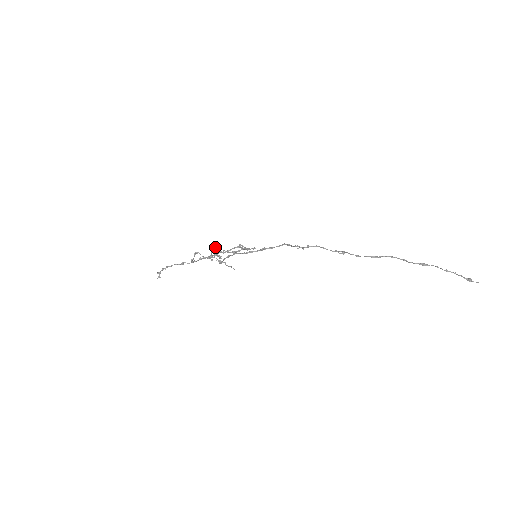
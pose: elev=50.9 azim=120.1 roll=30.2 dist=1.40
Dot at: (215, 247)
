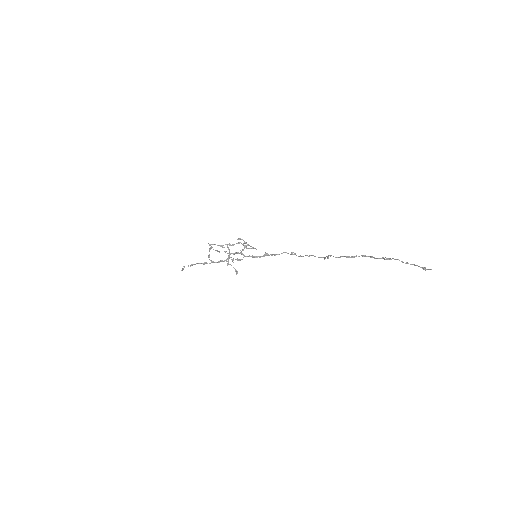
Dot at: (227, 247)
